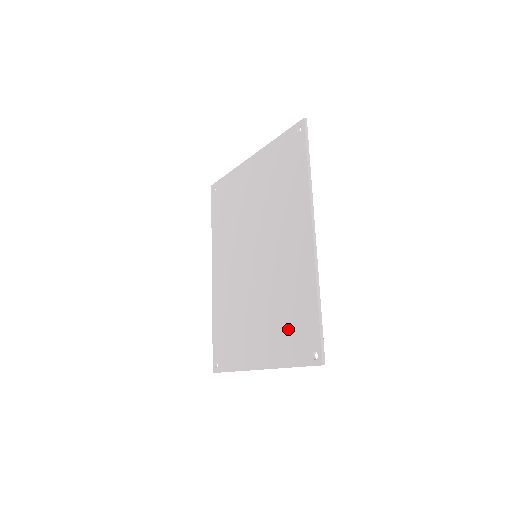
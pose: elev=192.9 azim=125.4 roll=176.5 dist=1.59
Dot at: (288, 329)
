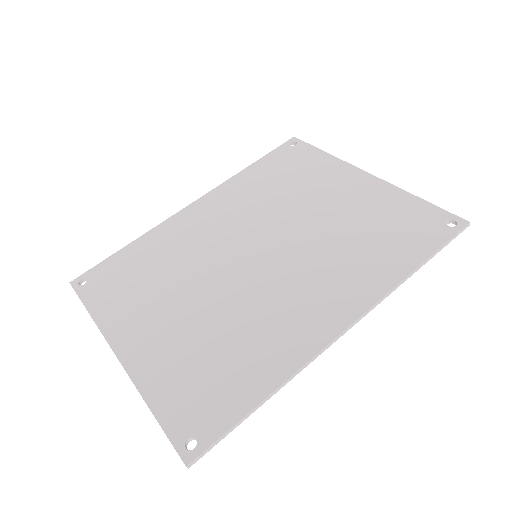
Dot at: (198, 371)
